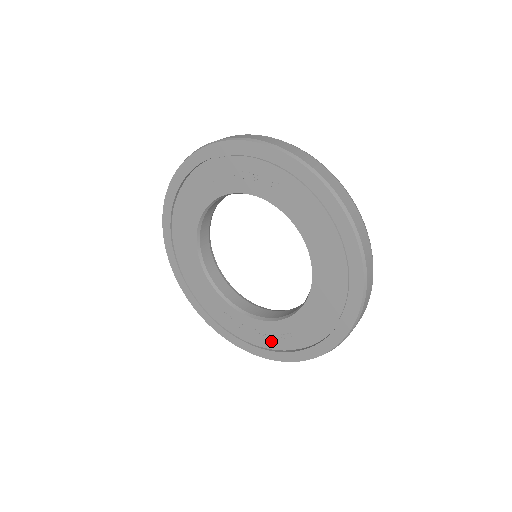
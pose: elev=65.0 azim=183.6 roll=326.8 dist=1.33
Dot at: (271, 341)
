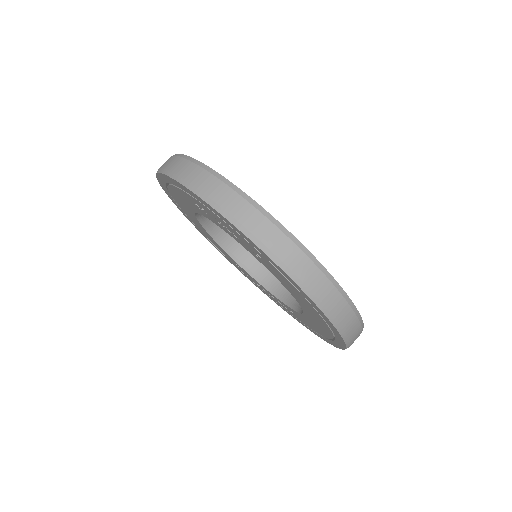
Dot at: (278, 302)
